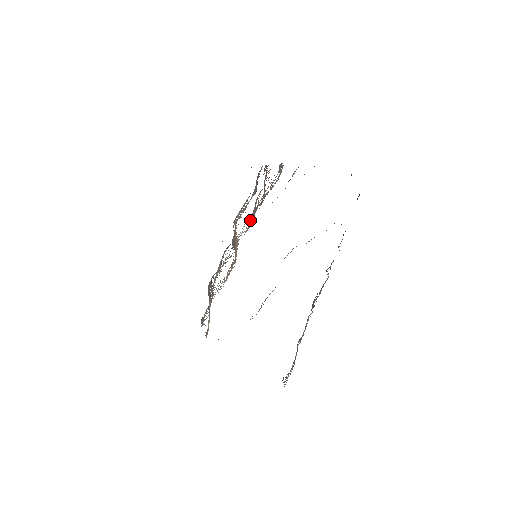
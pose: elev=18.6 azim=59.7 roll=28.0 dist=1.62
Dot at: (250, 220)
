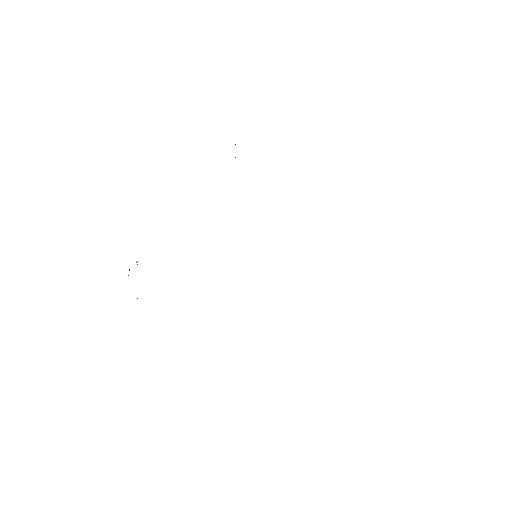
Dot at: occluded
